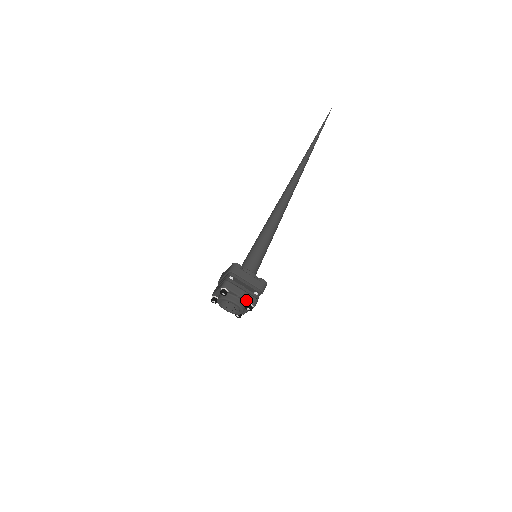
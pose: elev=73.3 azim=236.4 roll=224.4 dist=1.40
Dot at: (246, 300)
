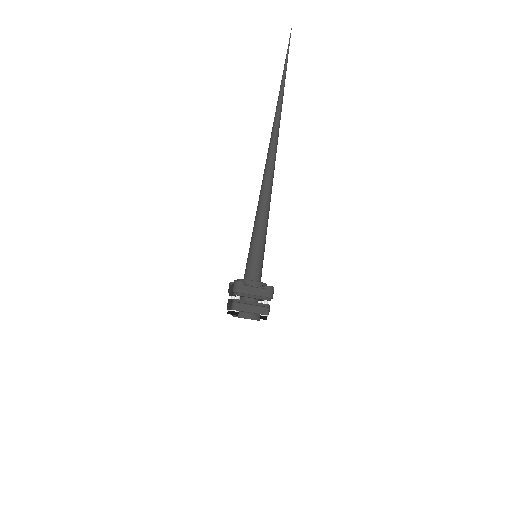
Dot at: occluded
